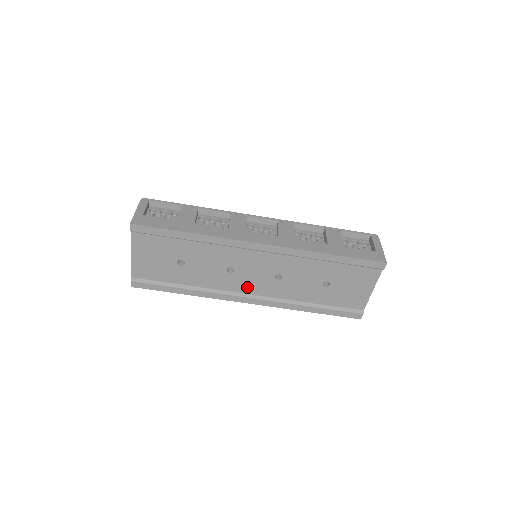
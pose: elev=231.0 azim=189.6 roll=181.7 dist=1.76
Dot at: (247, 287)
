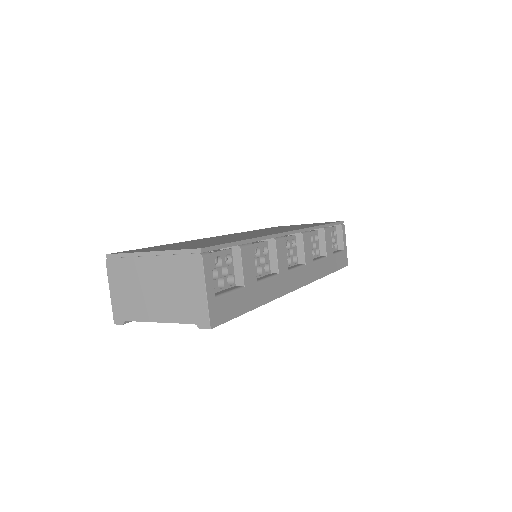
Dot at: occluded
